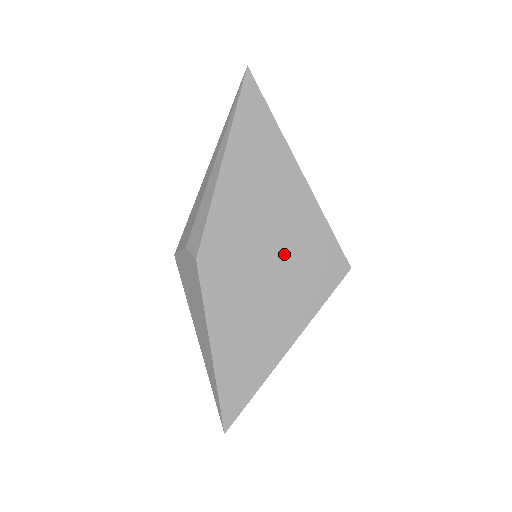
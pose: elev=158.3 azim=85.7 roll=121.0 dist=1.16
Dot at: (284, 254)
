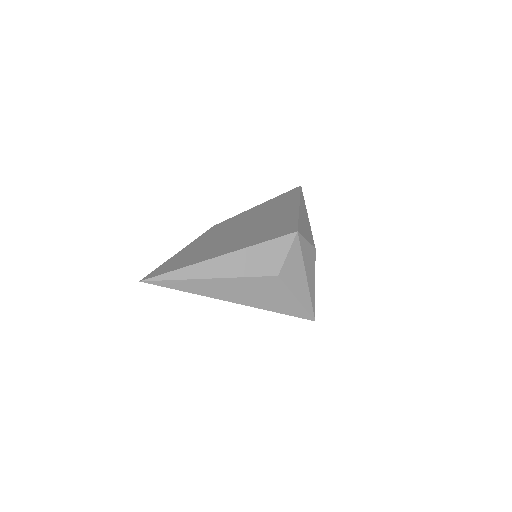
Dot at: (260, 226)
